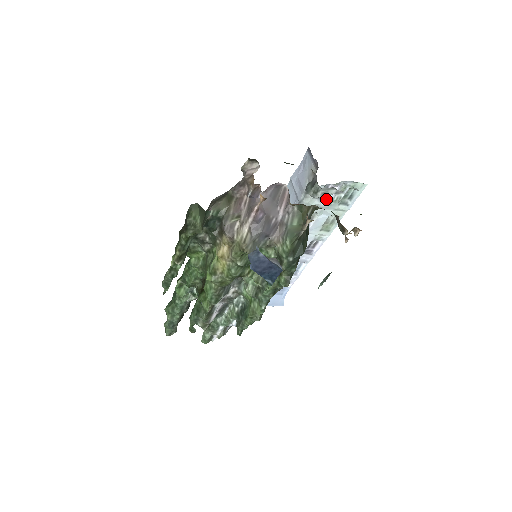
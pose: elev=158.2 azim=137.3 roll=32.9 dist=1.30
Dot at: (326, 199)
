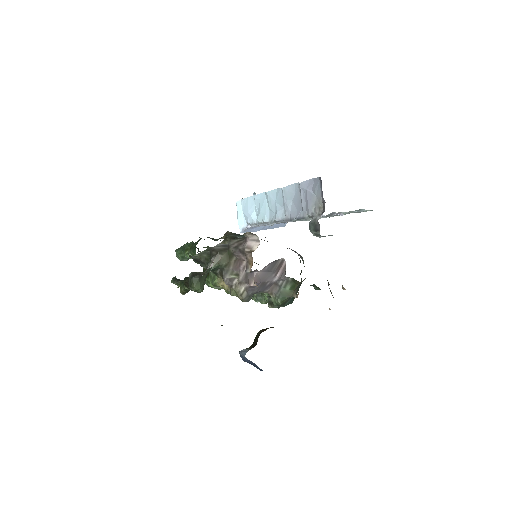
Dot at: (331, 215)
